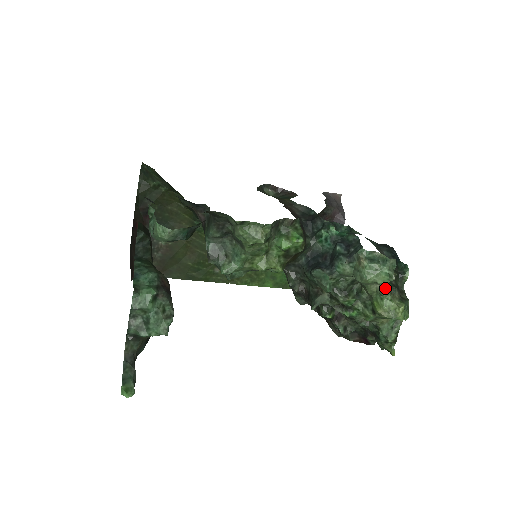
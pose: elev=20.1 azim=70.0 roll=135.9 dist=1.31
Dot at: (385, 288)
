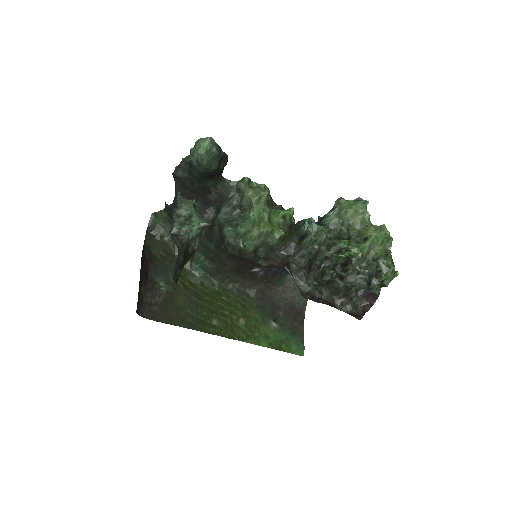
Dot at: (365, 212)
